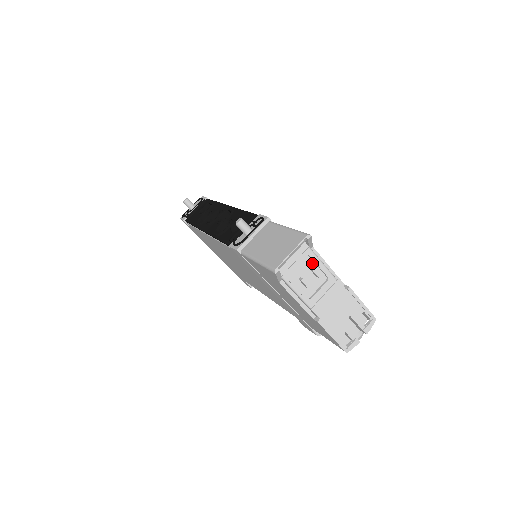
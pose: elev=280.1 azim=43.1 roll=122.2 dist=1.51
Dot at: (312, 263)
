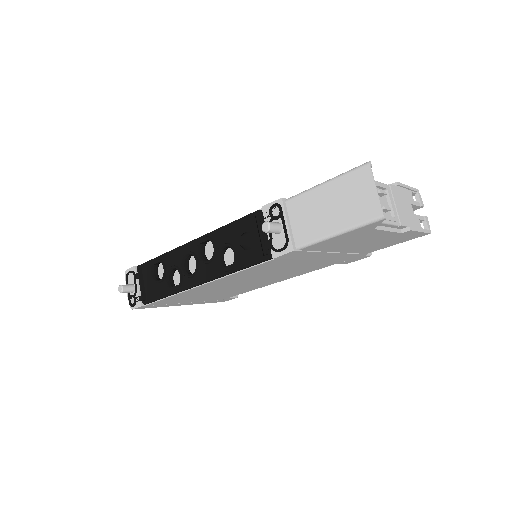
Dot at: occluded
